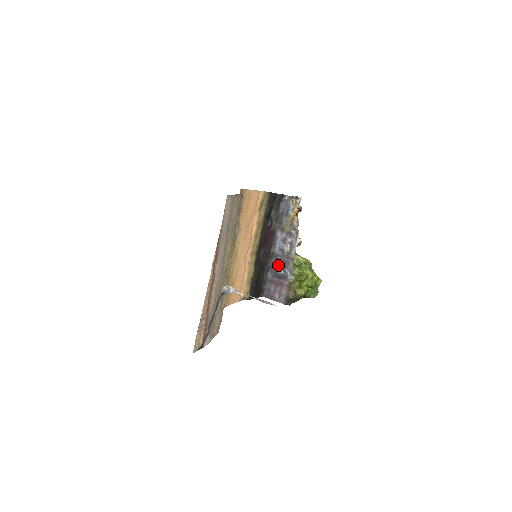
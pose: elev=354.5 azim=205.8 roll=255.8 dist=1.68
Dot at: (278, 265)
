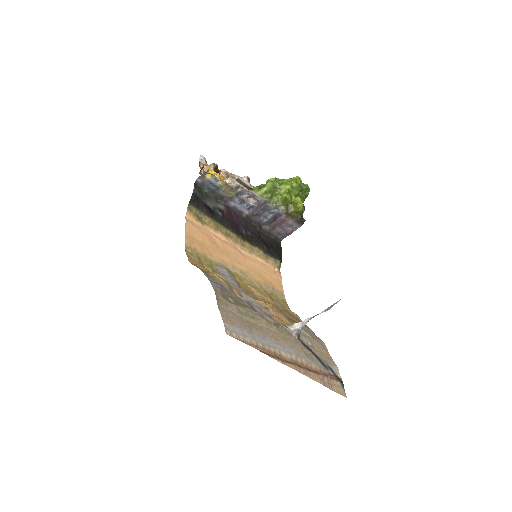
Dot at: (262, 216)
